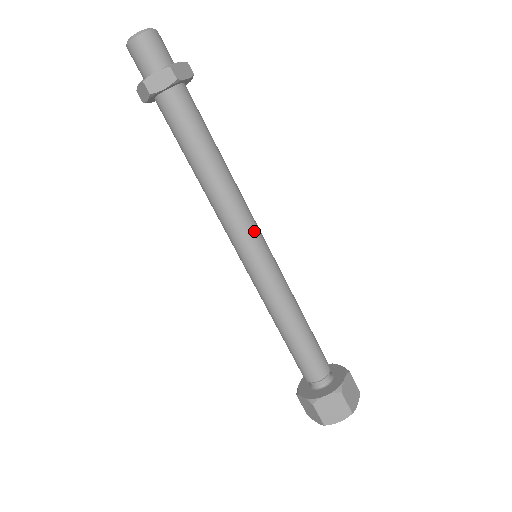
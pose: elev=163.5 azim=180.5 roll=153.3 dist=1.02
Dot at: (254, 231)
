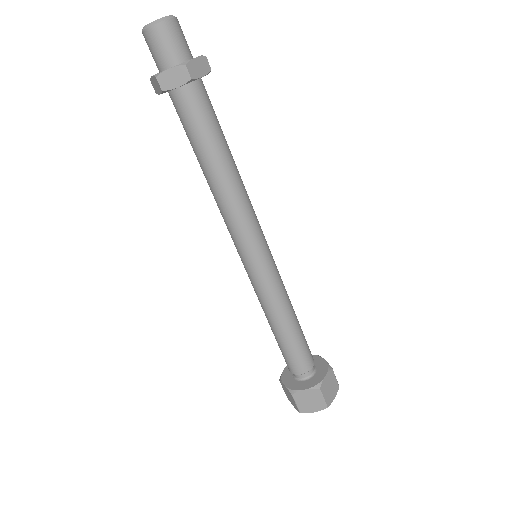
Dot at: (242, 241)
